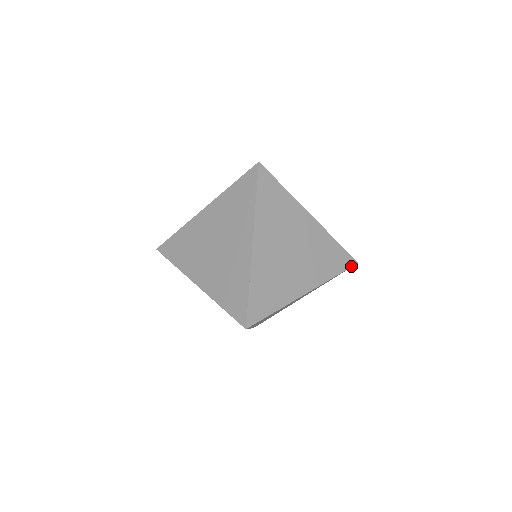
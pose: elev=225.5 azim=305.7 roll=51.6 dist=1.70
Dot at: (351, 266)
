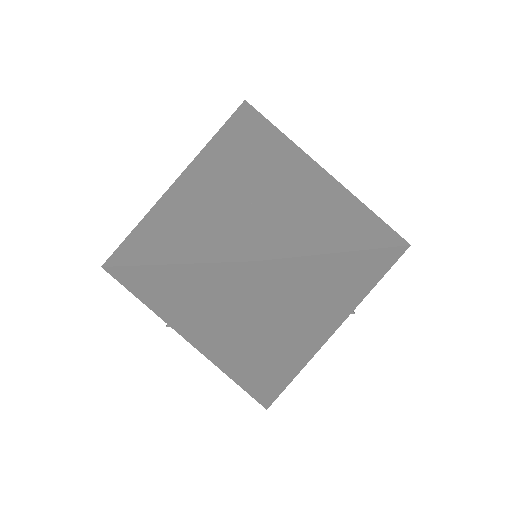
Dot at: (402, 245)
